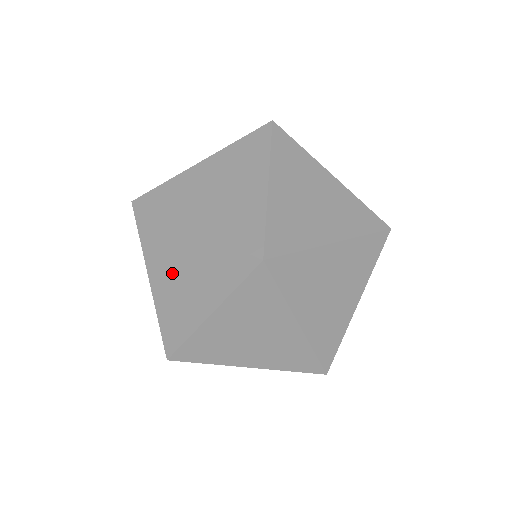
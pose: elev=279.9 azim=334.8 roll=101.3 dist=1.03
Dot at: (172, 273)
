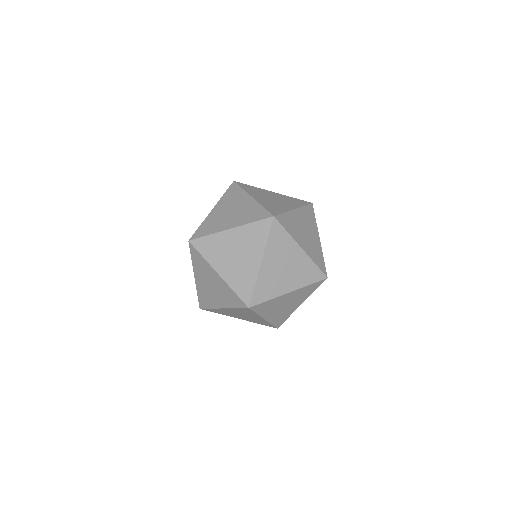
Dot at: (227, 209)
